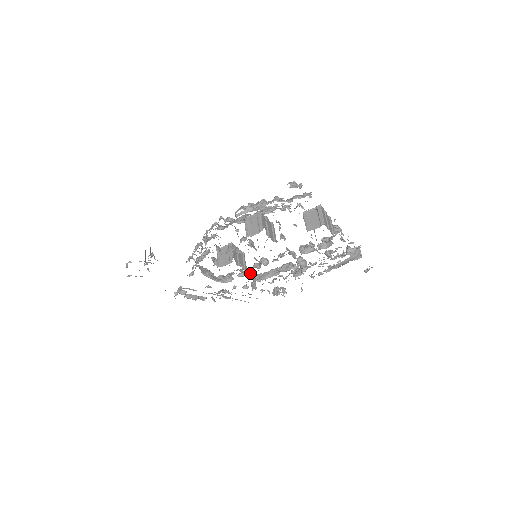
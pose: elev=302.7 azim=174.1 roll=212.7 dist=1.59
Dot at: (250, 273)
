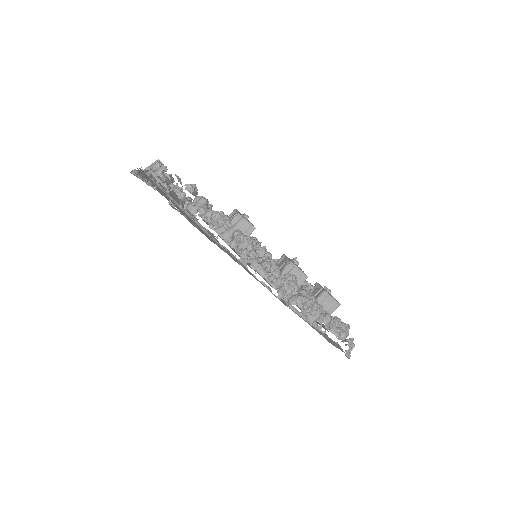
Dot at: occluded
